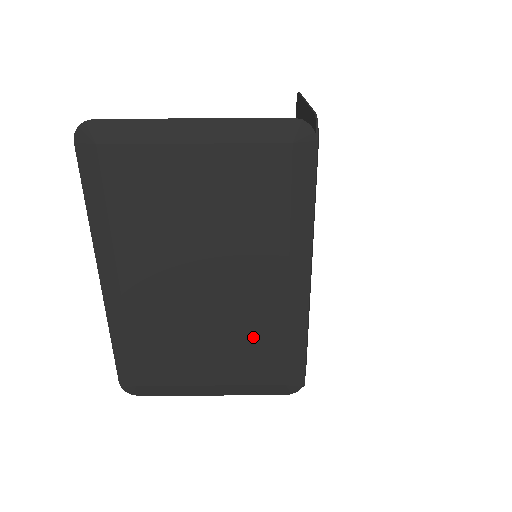
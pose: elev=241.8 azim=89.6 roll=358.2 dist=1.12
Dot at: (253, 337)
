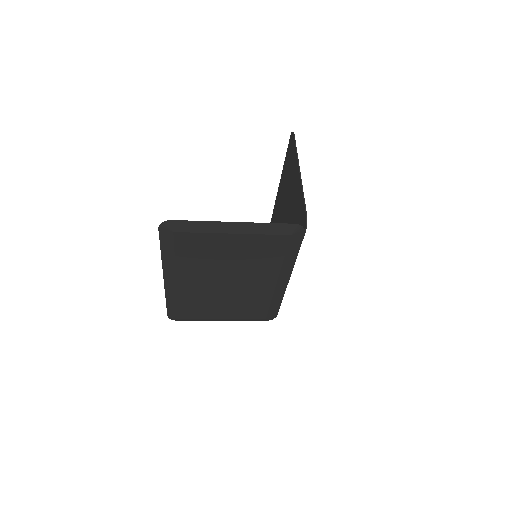
Dot at: (251, 302)
